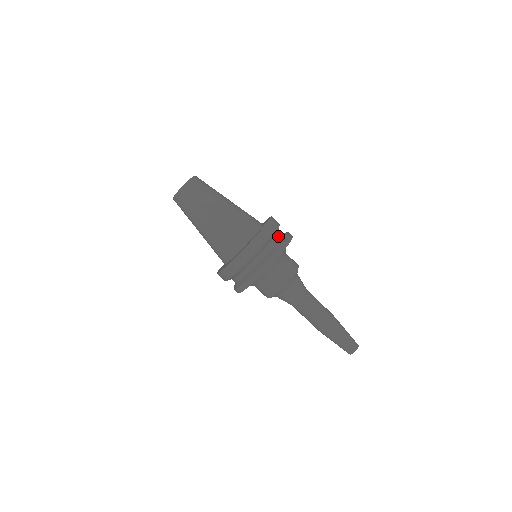
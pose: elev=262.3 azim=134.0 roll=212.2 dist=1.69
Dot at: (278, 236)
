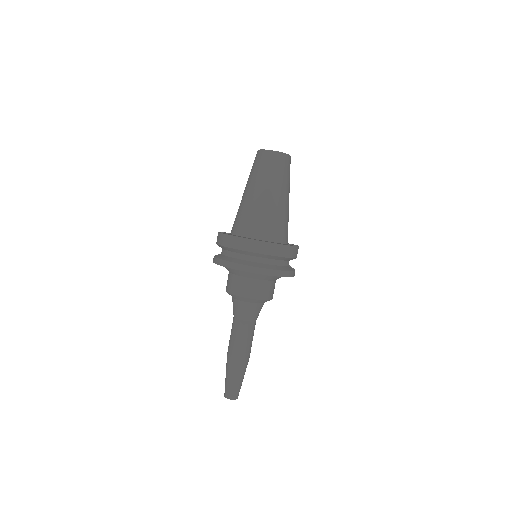
Dot at: occluded
